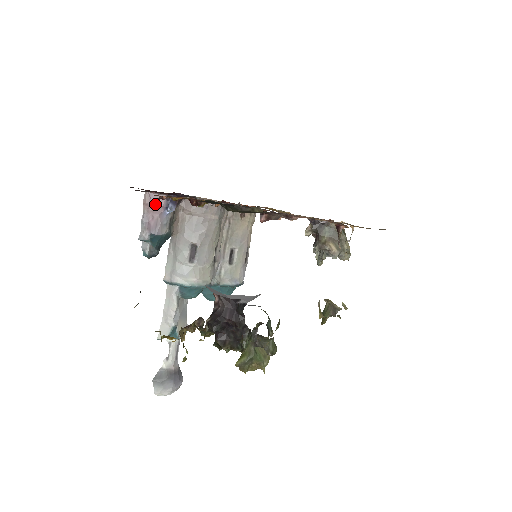
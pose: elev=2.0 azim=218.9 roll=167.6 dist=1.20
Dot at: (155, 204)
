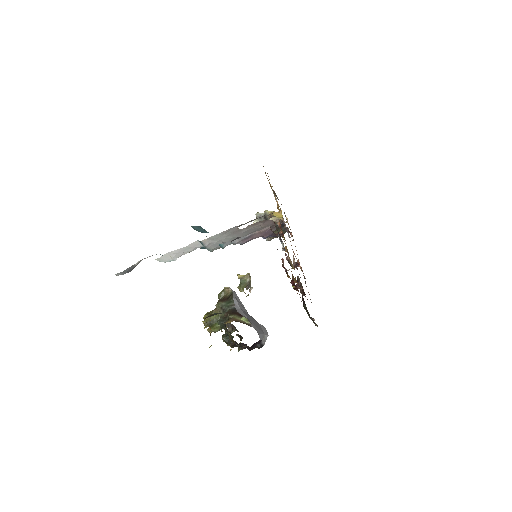
Dot at: (264, 235)
